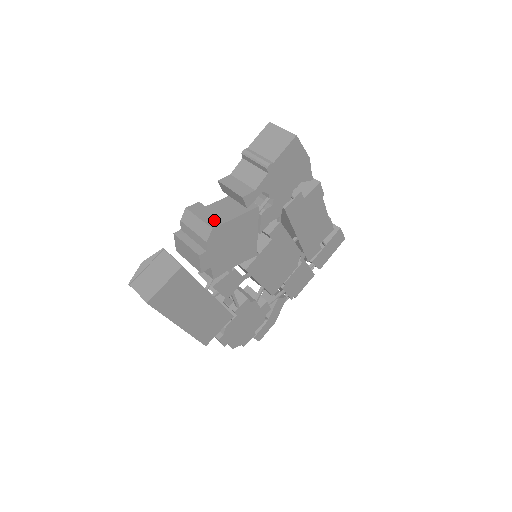
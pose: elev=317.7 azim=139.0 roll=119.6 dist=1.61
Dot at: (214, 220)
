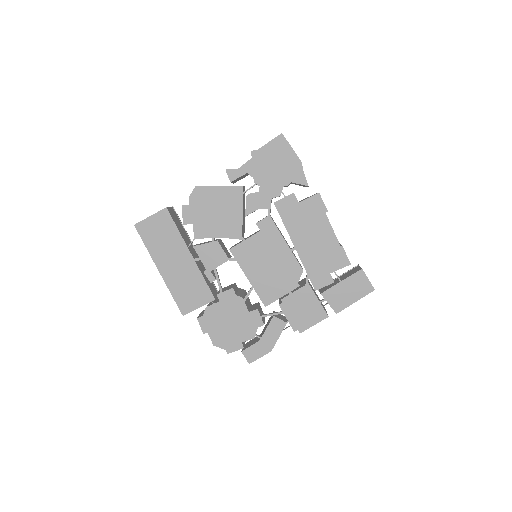
Dot at: occluded
